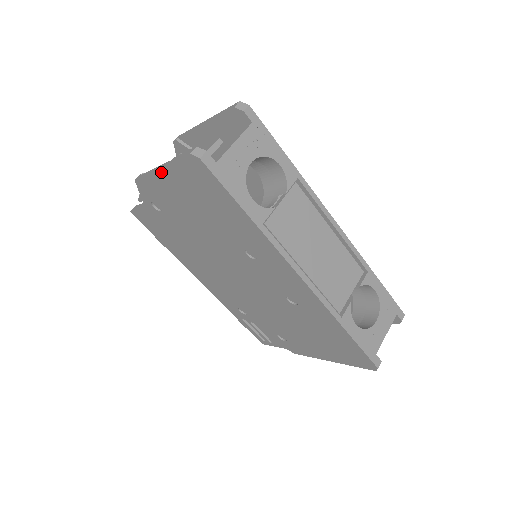
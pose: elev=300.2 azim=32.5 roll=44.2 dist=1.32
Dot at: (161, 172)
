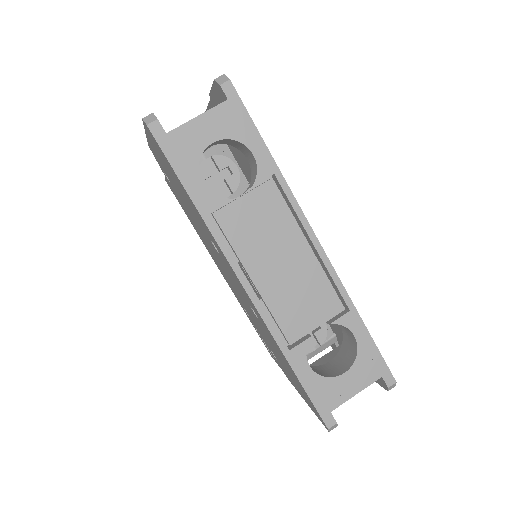
Dot at: (148, 138)
